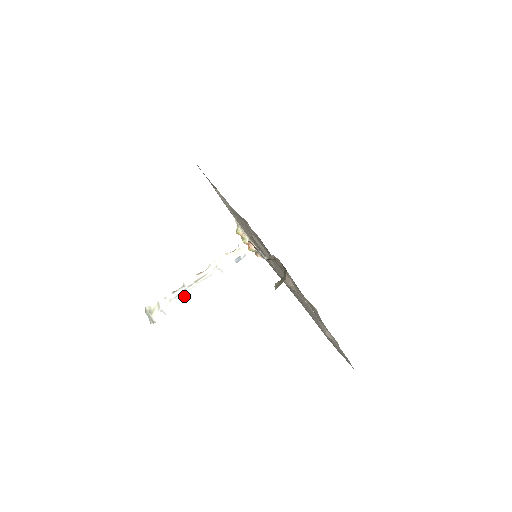
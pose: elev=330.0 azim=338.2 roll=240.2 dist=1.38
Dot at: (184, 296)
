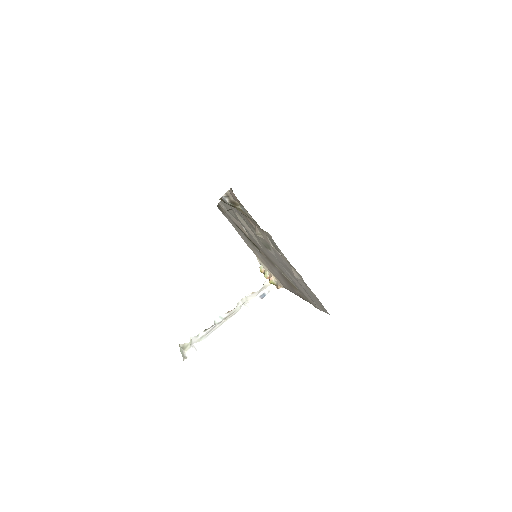
Dot at: (214, 332)
